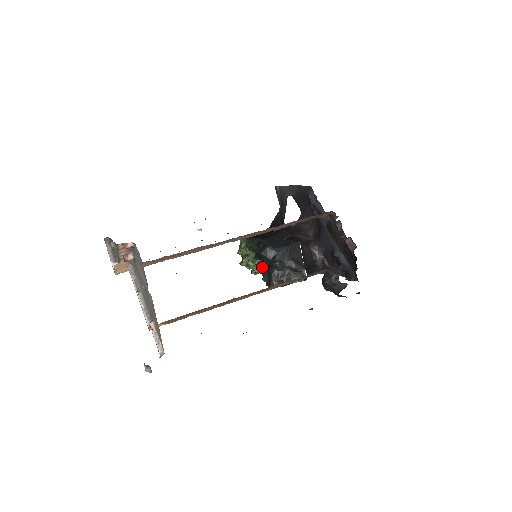
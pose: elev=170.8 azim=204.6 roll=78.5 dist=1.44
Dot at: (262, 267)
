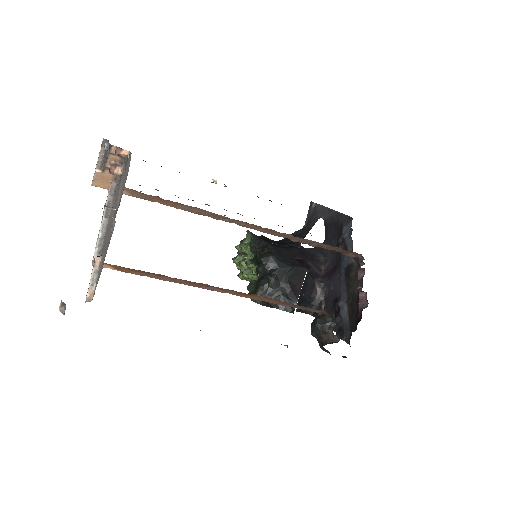
Dot at: (254, 274)
